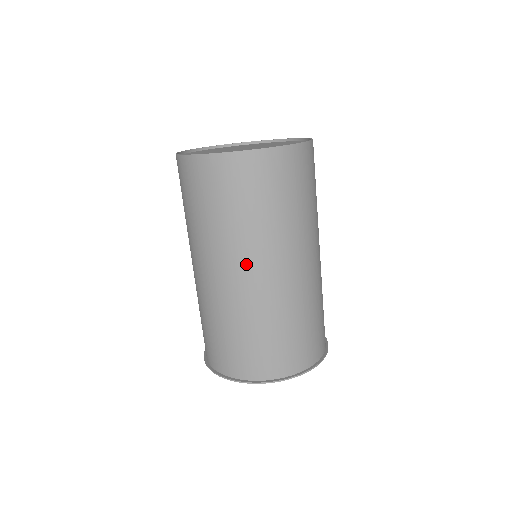
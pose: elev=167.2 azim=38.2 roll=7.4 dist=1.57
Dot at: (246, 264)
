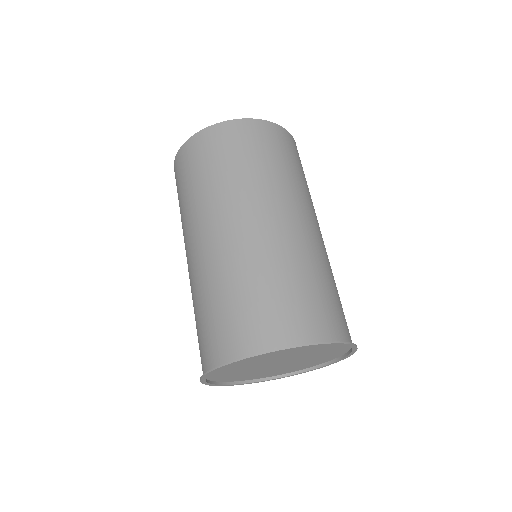
Dot at: (195, 234)
